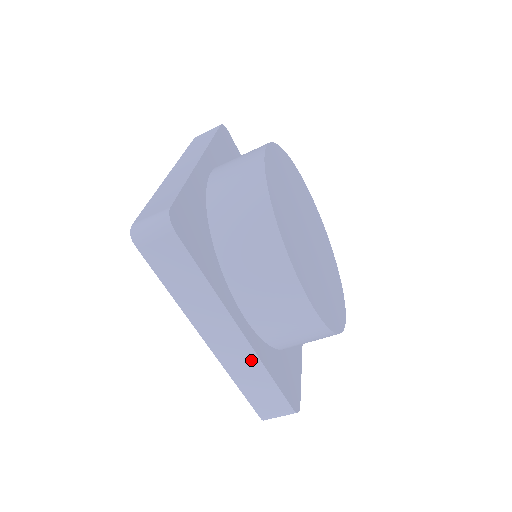
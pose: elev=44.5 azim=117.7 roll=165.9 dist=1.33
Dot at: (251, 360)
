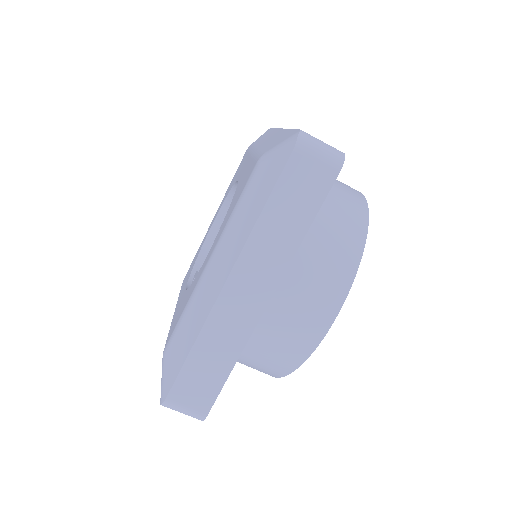
Dot at: (240, 334)
